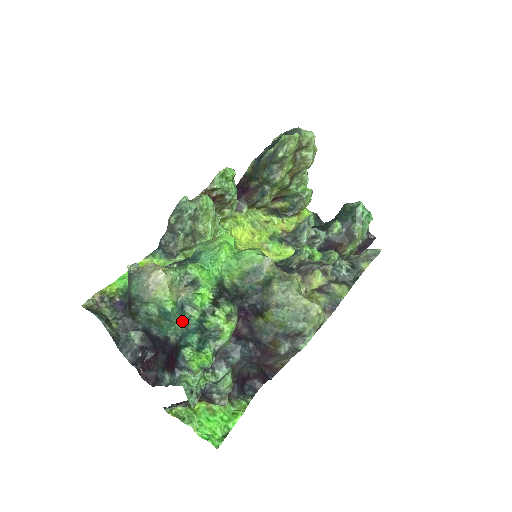
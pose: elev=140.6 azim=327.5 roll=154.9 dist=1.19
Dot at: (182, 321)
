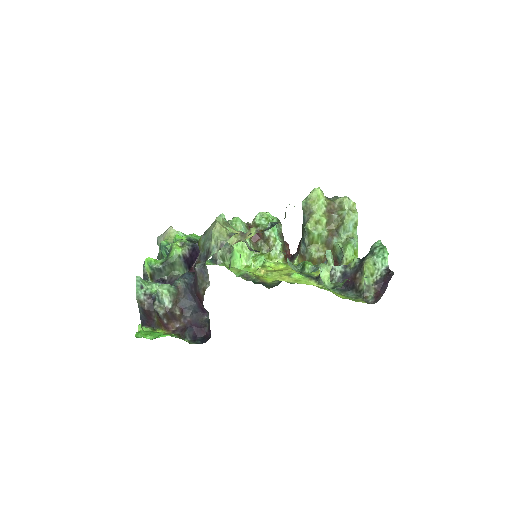
Dot at: occluded
